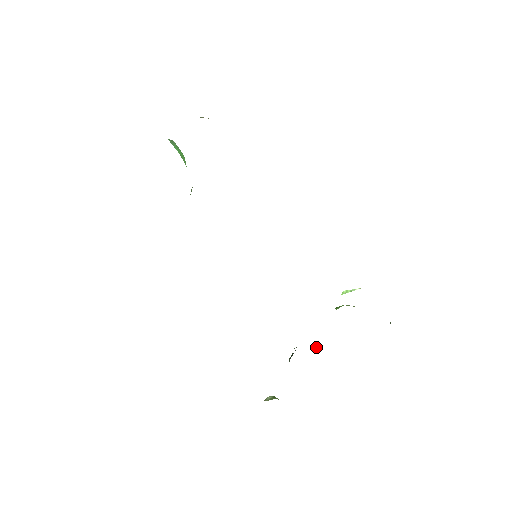
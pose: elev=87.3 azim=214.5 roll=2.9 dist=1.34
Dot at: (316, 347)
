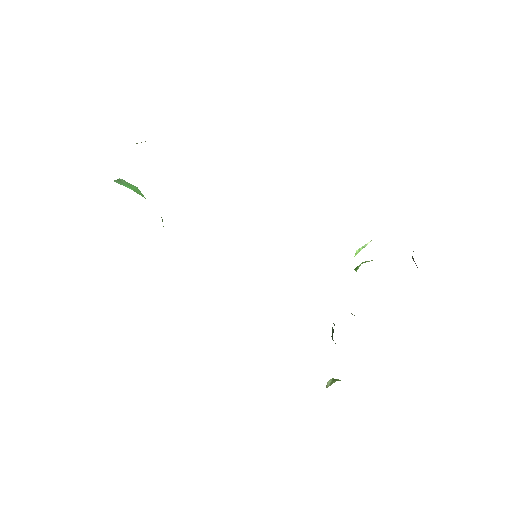
Dot at: (351, 313)
